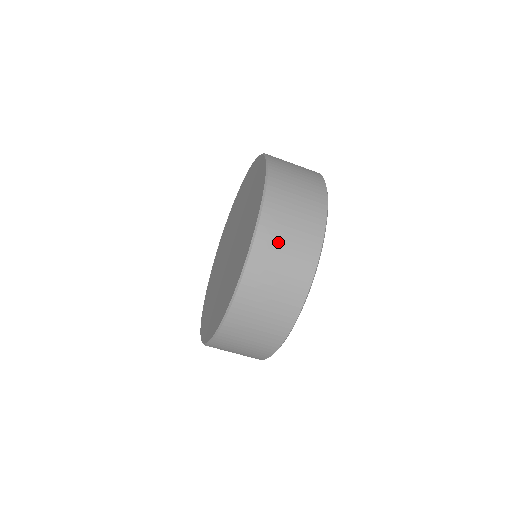
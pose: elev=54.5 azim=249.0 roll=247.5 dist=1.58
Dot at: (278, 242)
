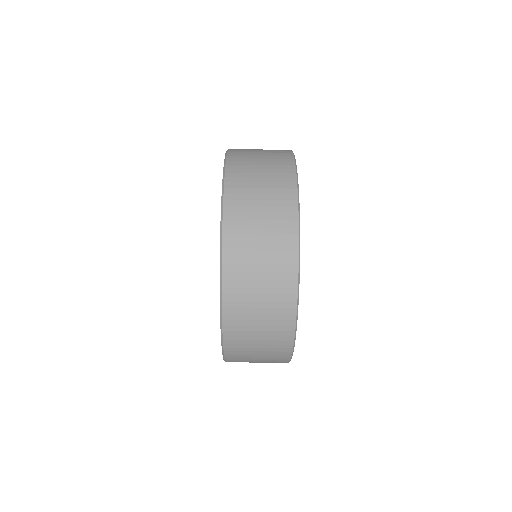
Dot at: (248, 277)
